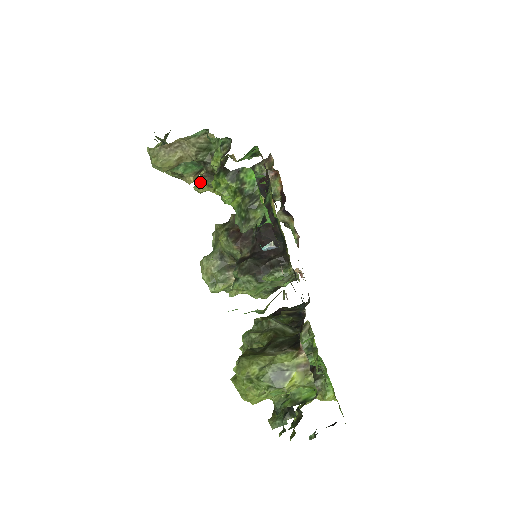
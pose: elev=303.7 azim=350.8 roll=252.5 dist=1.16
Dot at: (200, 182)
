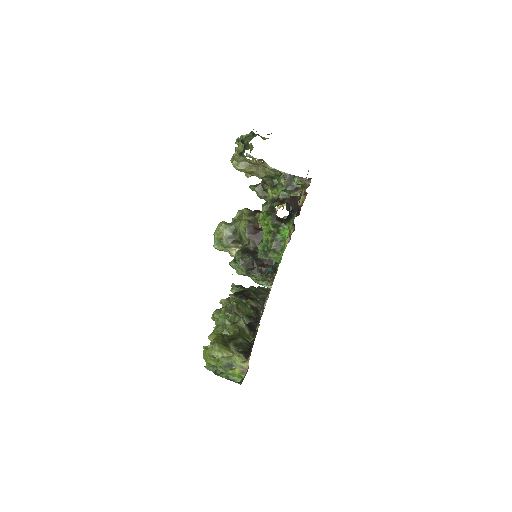
Dot at: (254, 189)
